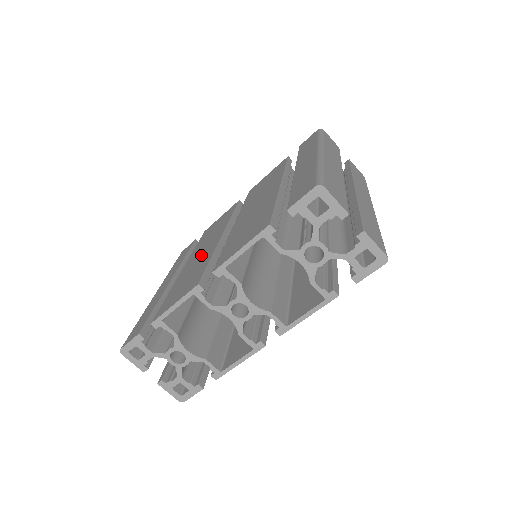
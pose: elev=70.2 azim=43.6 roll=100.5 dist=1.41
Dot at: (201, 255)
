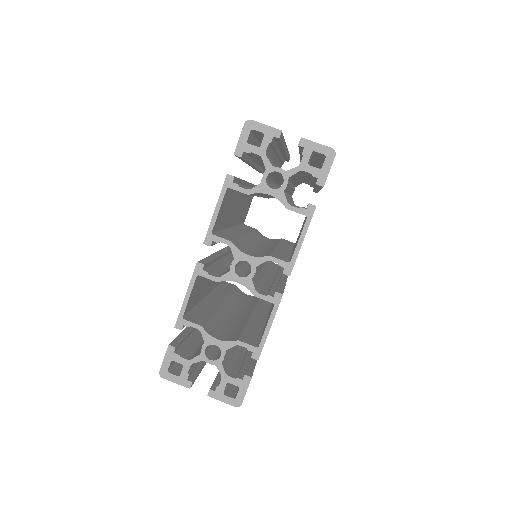
Dot at: occluded
